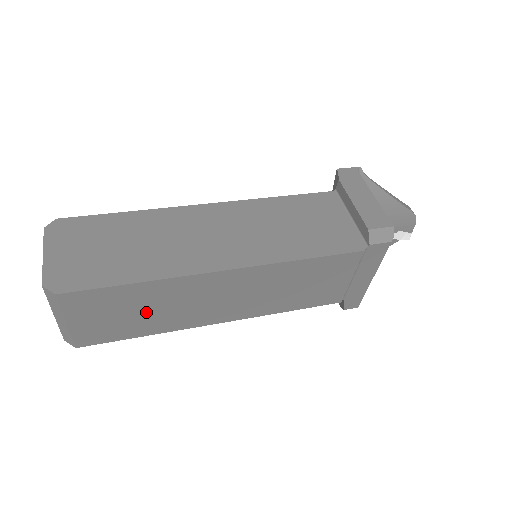
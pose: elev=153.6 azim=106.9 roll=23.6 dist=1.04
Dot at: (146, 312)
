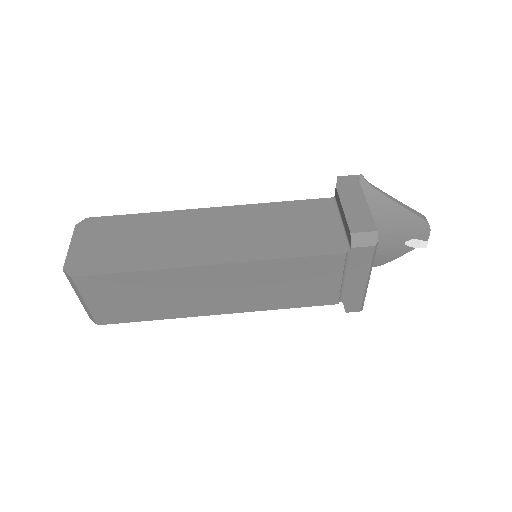
Dot at: (149, 298)
